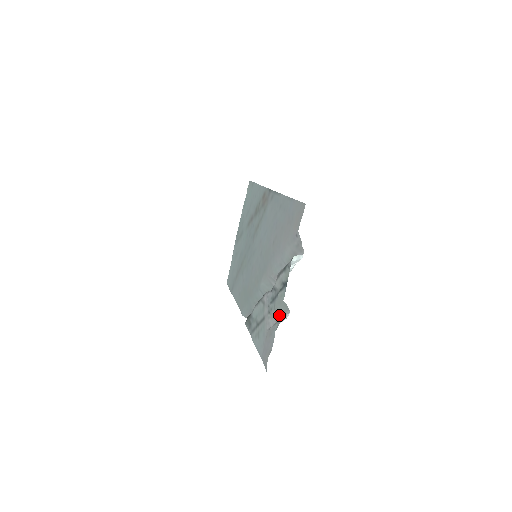
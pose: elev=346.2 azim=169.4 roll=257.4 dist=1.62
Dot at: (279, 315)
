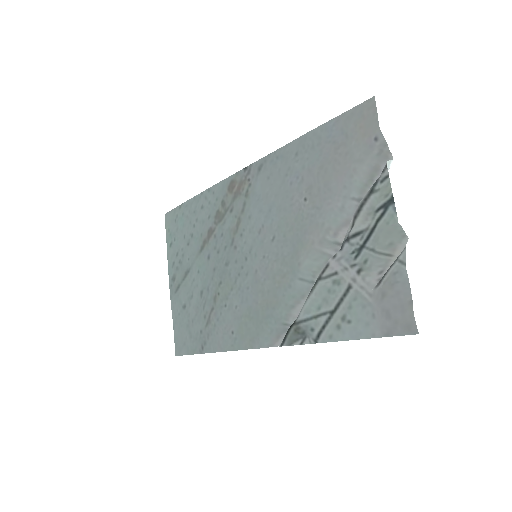
Dot at: (386, 258)
